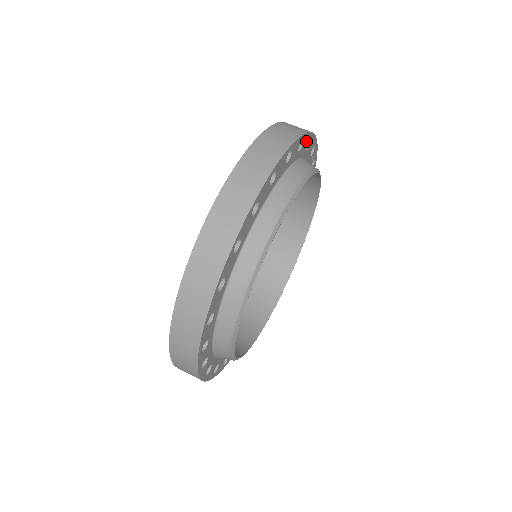
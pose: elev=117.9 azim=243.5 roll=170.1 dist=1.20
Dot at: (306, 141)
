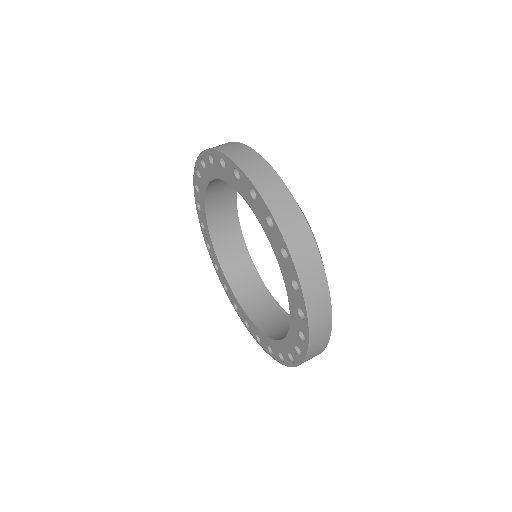
Dot at: occluded
